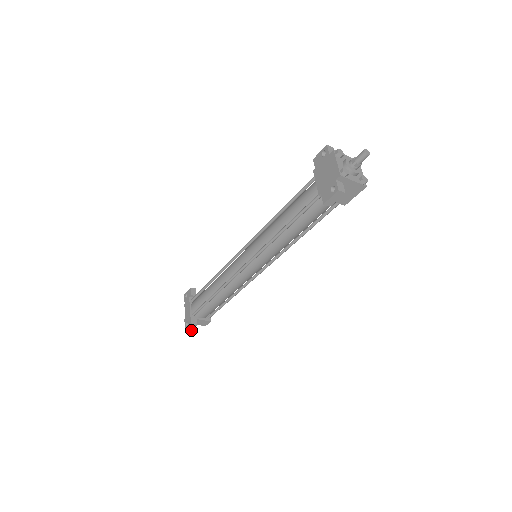
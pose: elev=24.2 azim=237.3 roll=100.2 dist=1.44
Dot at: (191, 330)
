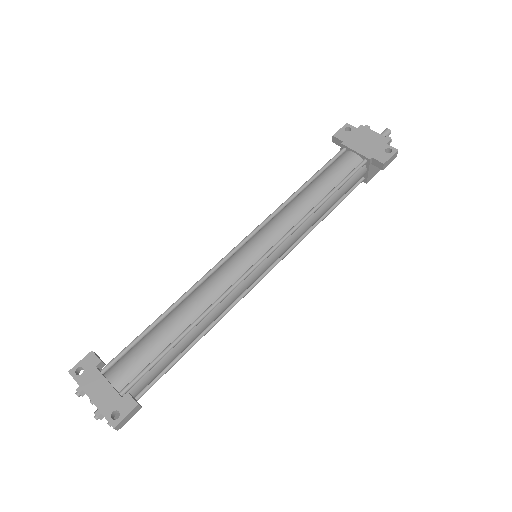
Dot at: (122, 425)
